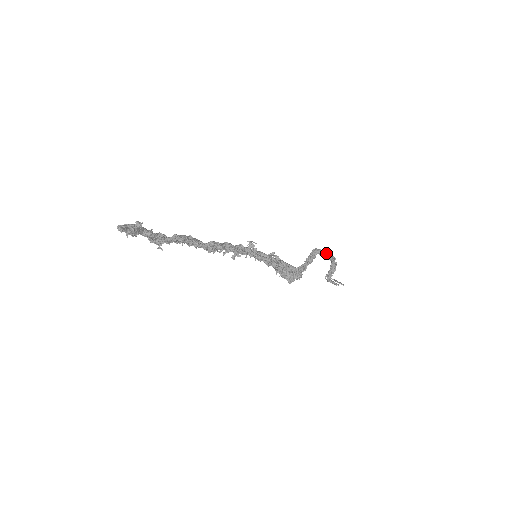
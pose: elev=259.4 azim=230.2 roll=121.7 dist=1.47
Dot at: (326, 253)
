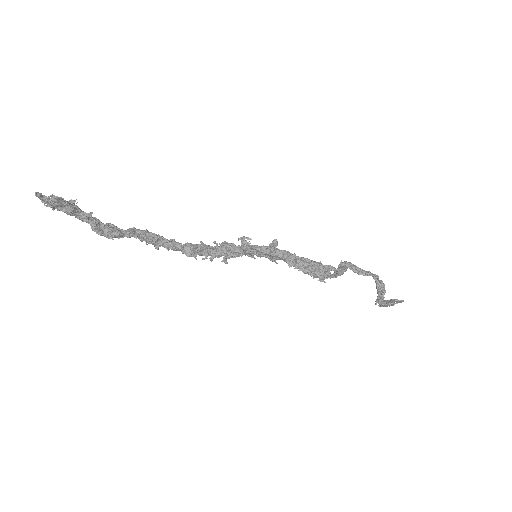
Dot at: occluded
